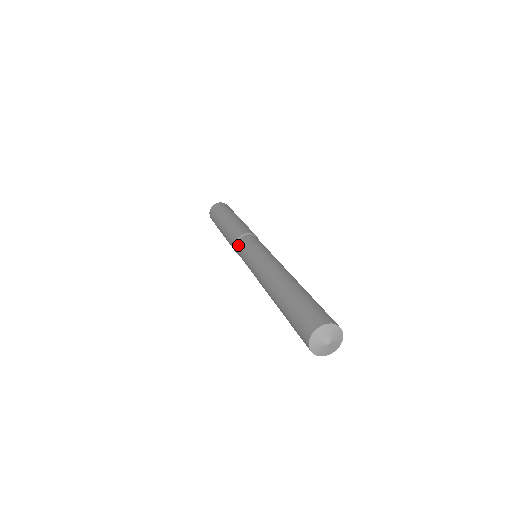
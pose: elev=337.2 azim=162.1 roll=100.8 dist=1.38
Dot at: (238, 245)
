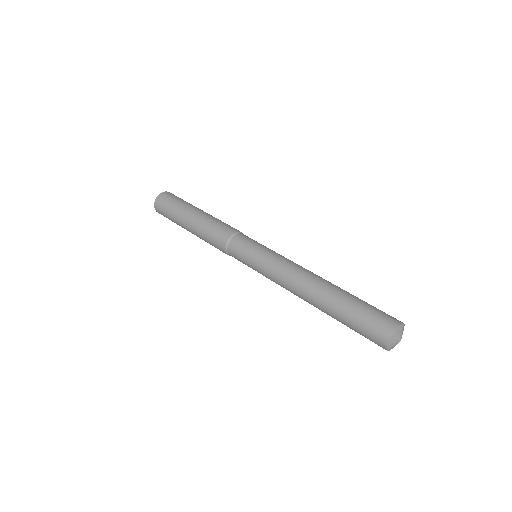
Dot at: (232, 255)
